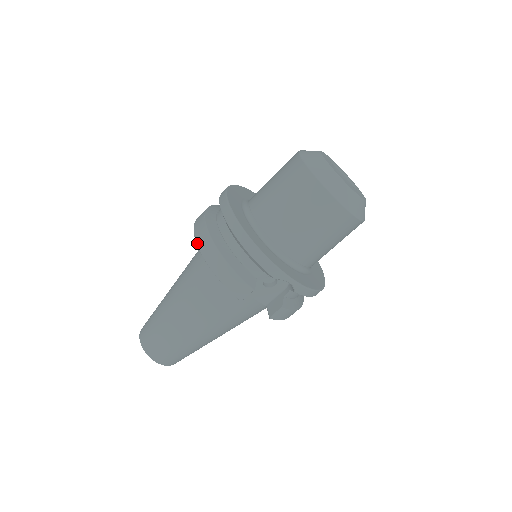
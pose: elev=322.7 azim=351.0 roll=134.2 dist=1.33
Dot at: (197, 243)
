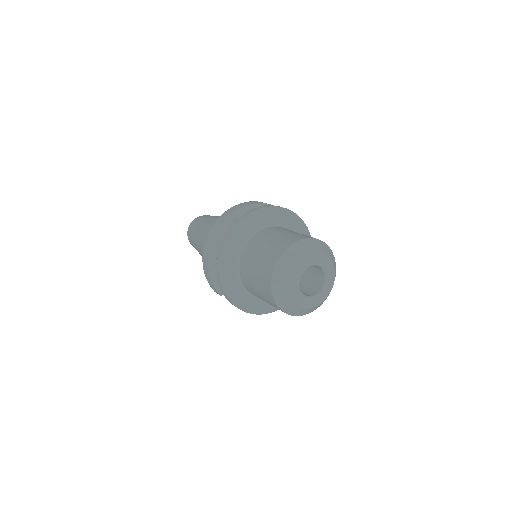
Dot at: occluded
